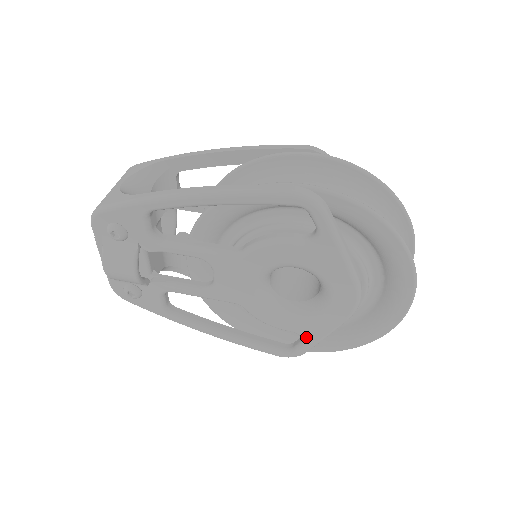
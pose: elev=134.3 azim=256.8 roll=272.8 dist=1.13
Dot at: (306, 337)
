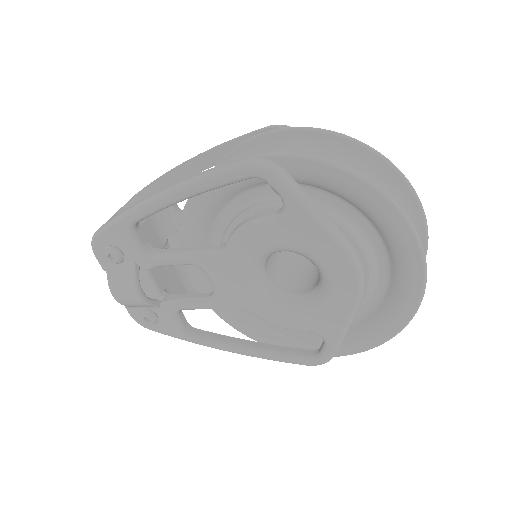
Dot at: (325, 334)
